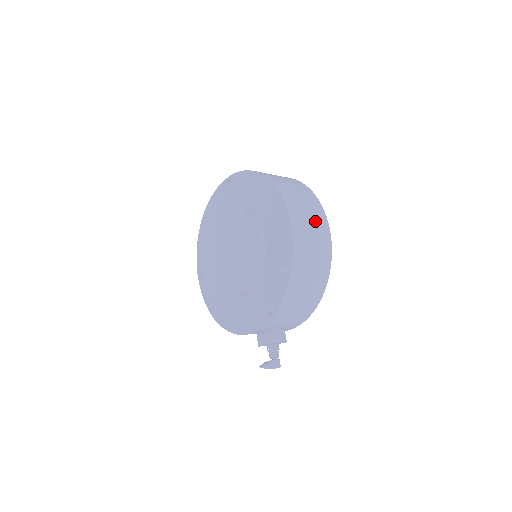
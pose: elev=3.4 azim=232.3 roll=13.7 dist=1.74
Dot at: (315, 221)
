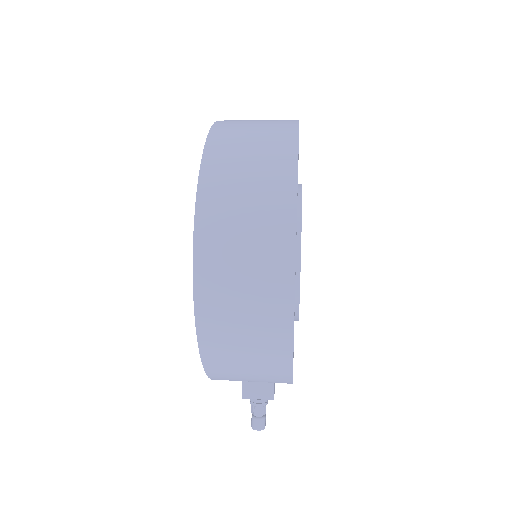
Dot at: (259, 243)
